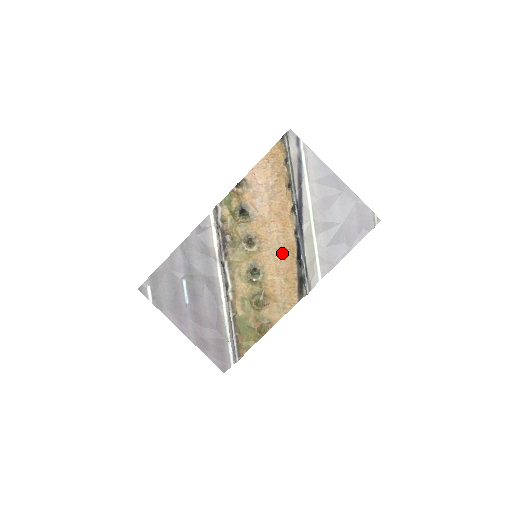
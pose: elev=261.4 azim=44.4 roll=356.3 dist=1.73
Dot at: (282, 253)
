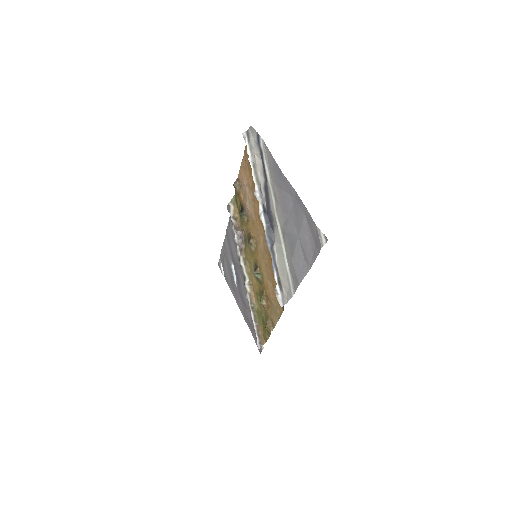
Dot at: (267, 258)
